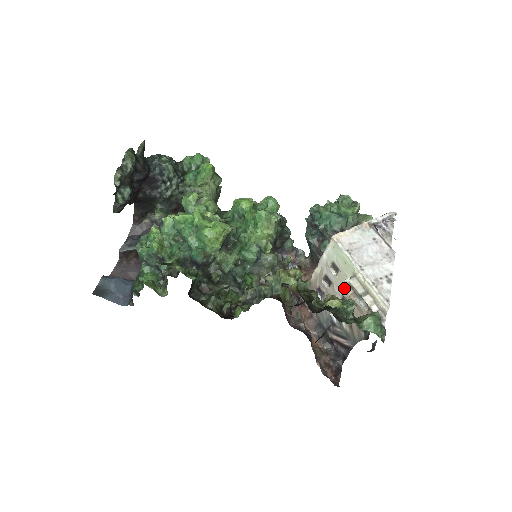
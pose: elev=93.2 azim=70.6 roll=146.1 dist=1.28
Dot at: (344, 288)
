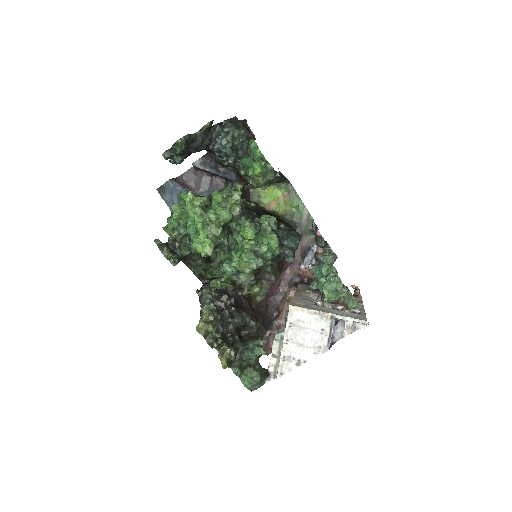
Dot at: (275, 336)
